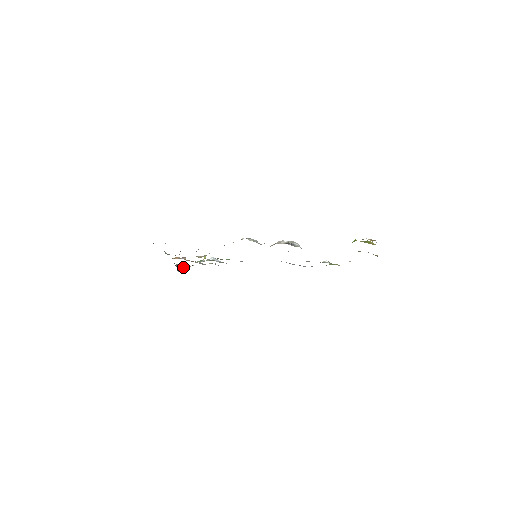
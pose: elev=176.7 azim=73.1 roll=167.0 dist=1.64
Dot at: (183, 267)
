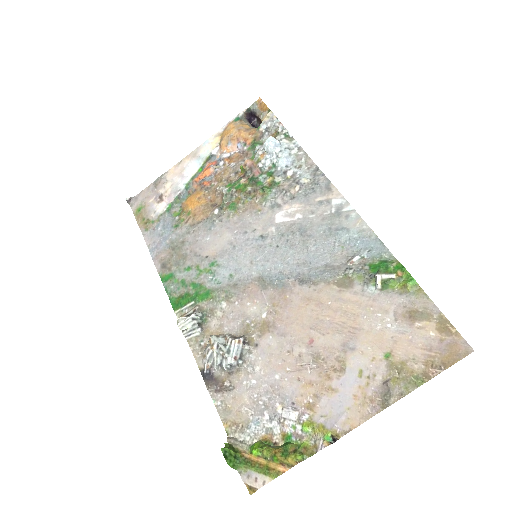
Dot at: (258, 113)
